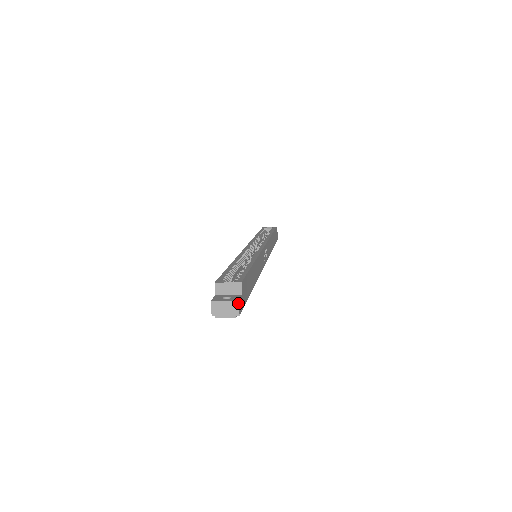
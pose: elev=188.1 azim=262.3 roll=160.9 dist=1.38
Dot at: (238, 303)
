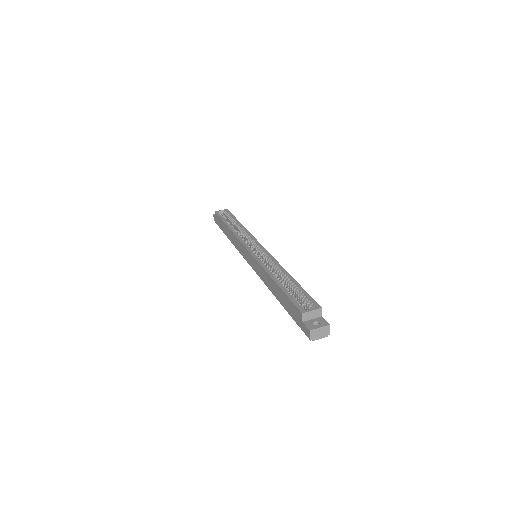
Dot at: (329, 326)
